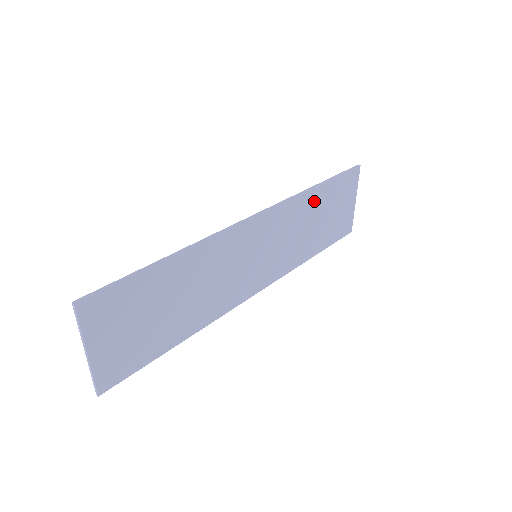
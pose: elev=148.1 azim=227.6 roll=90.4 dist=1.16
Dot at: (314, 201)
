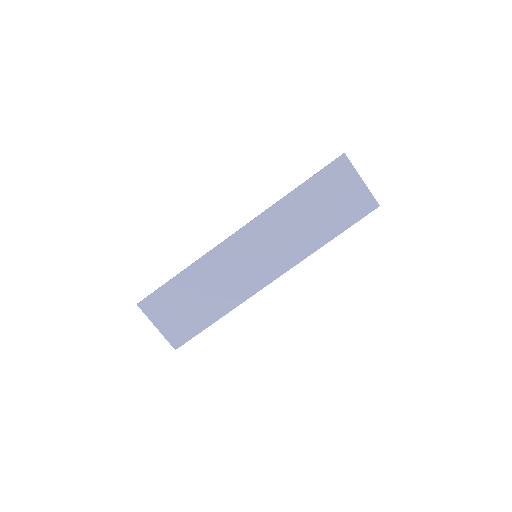
Dot at: (297, 202)
